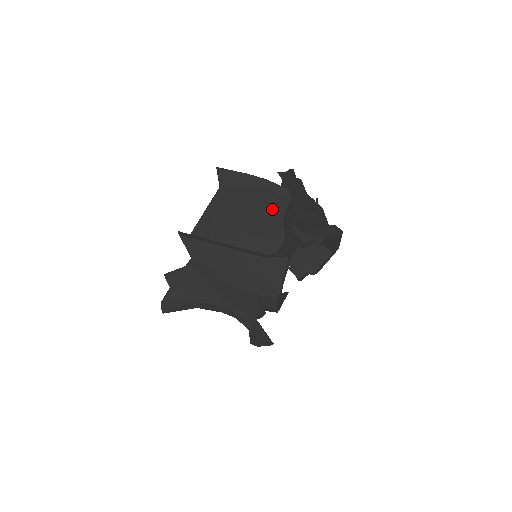
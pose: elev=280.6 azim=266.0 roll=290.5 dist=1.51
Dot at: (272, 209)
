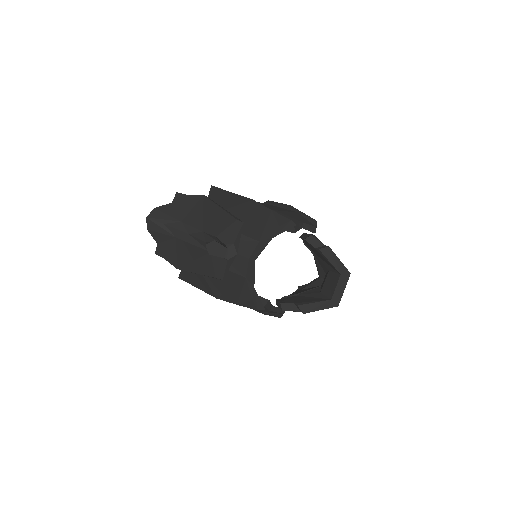
Dot at: (296, 216)
